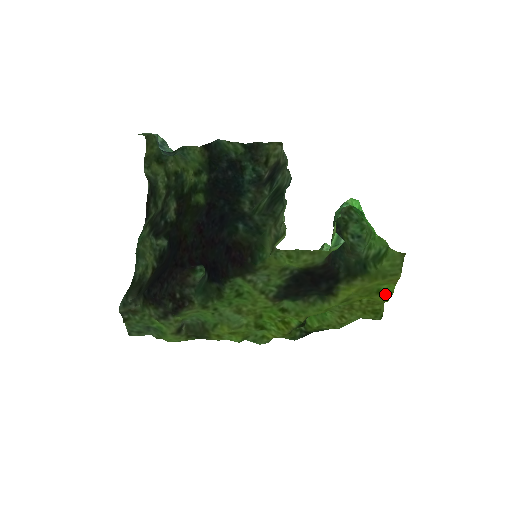
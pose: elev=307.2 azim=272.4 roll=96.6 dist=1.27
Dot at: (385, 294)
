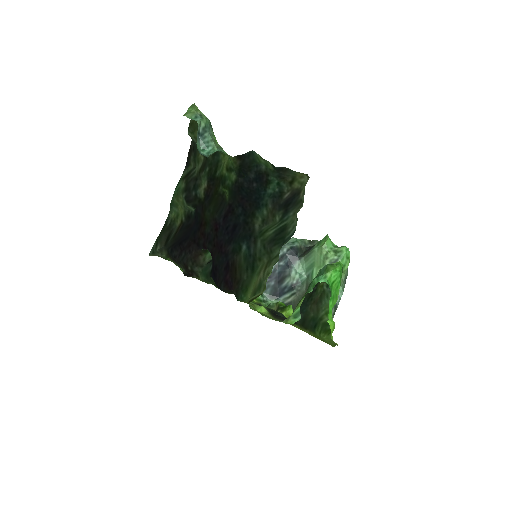
Dot at: occluded
